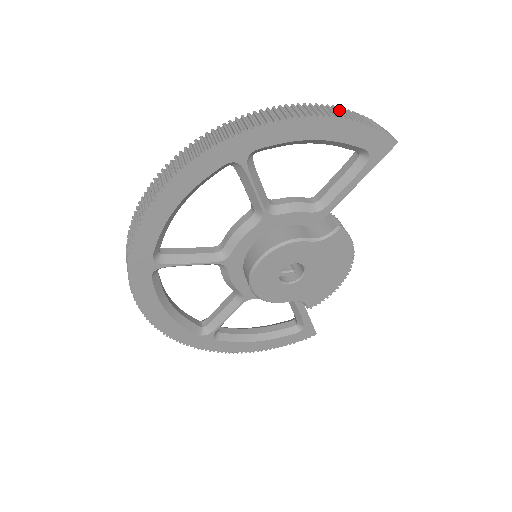
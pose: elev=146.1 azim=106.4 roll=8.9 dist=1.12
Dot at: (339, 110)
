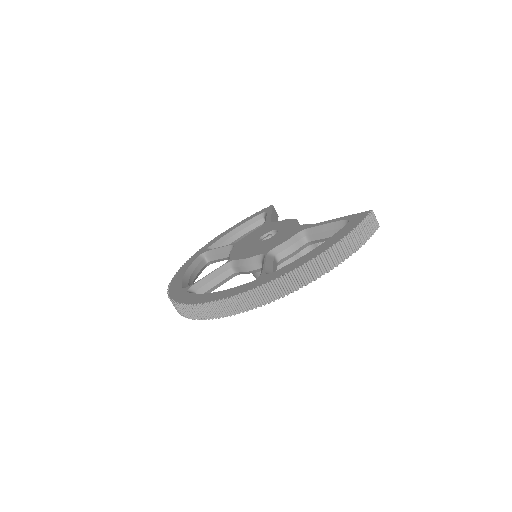
Dot at: (344, 243)
